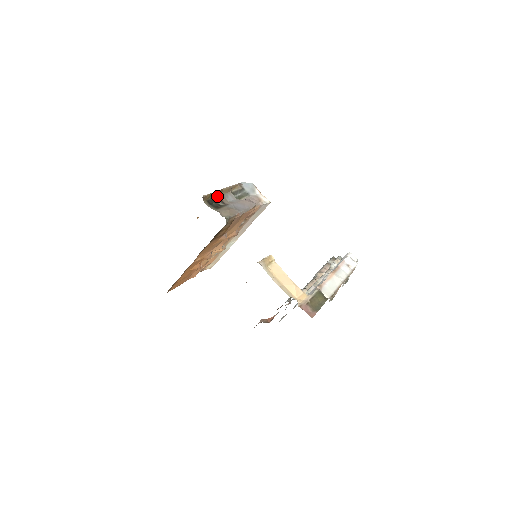
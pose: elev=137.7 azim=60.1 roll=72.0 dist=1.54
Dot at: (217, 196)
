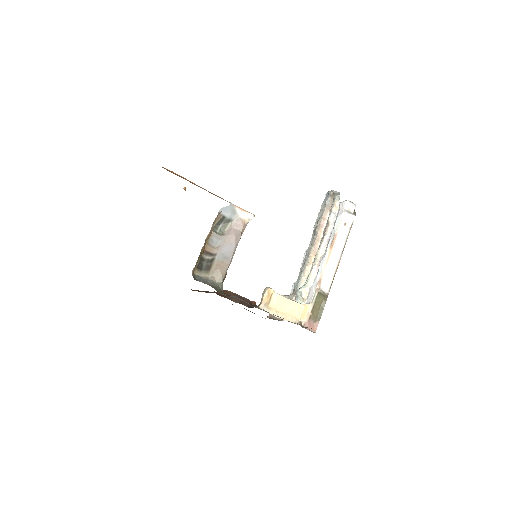
Dot at: (203, 251)
